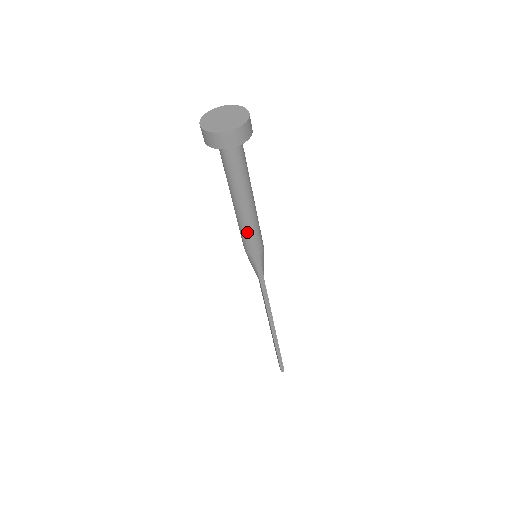
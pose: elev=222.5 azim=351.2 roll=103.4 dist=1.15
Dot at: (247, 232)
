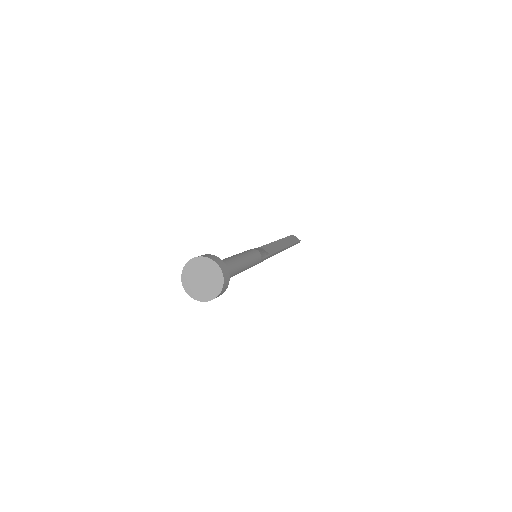
Dot at: occluded
